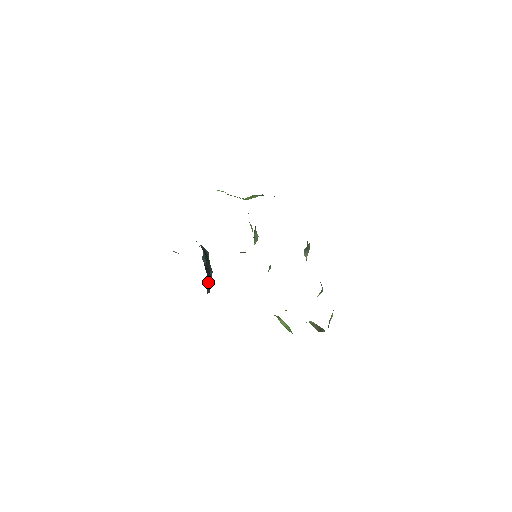
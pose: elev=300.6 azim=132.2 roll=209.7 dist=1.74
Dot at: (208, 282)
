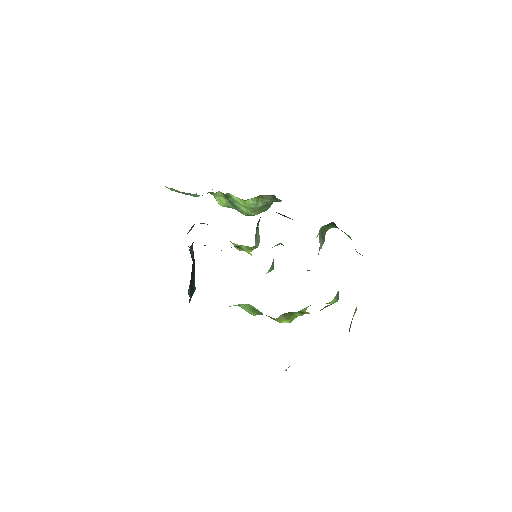
Dot at: (191, 282)
